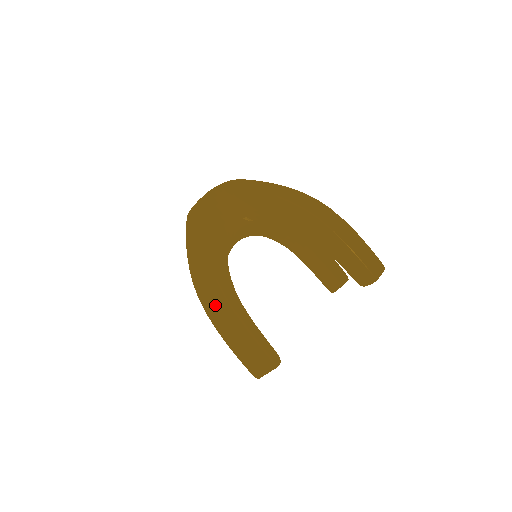
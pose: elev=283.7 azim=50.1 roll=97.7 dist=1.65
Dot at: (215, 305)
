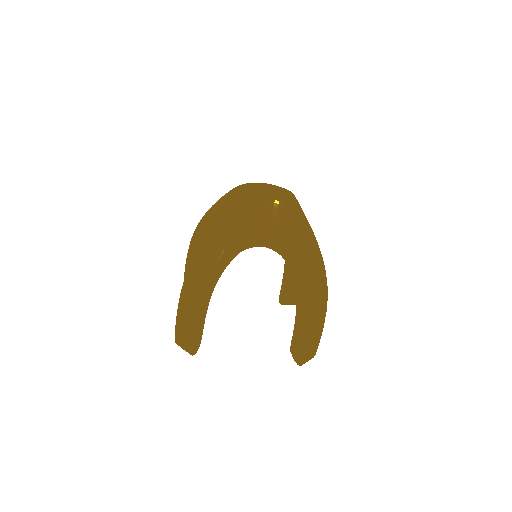
Dot at: (193, 288)
